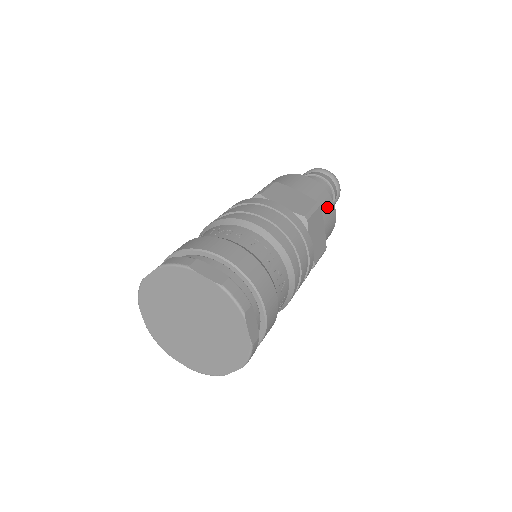
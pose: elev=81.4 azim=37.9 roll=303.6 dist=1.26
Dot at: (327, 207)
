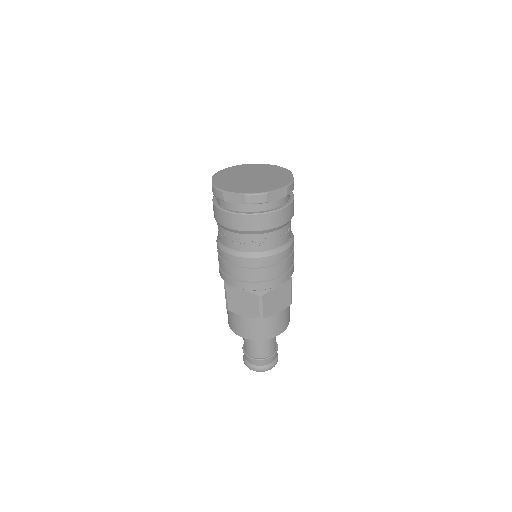
Dot at: occluded
